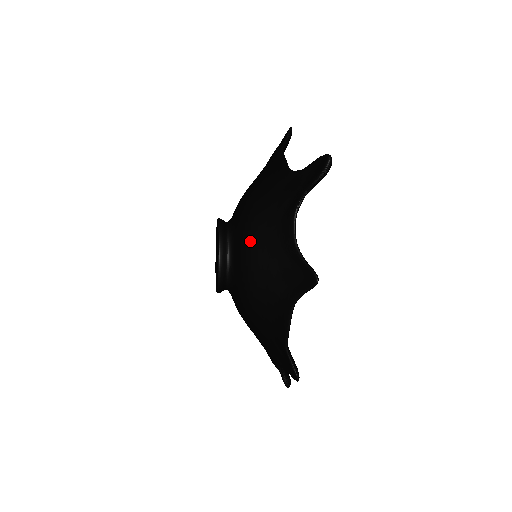
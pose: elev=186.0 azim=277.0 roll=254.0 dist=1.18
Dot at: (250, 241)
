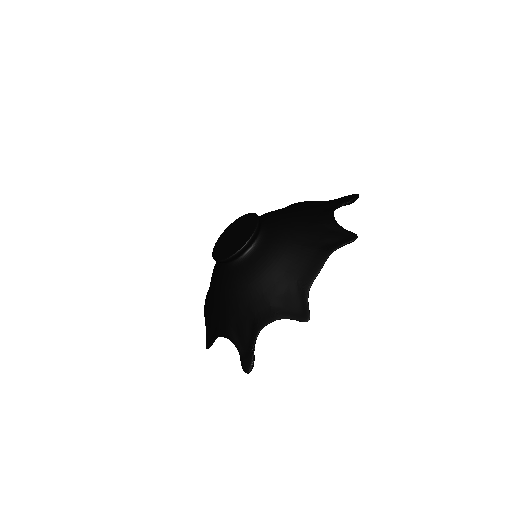
Dot at: (290, 220)
